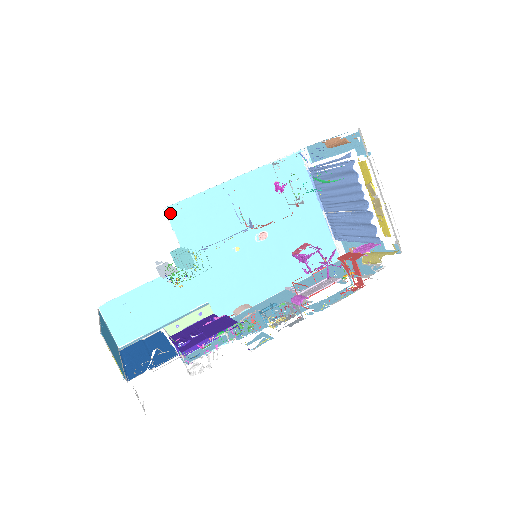
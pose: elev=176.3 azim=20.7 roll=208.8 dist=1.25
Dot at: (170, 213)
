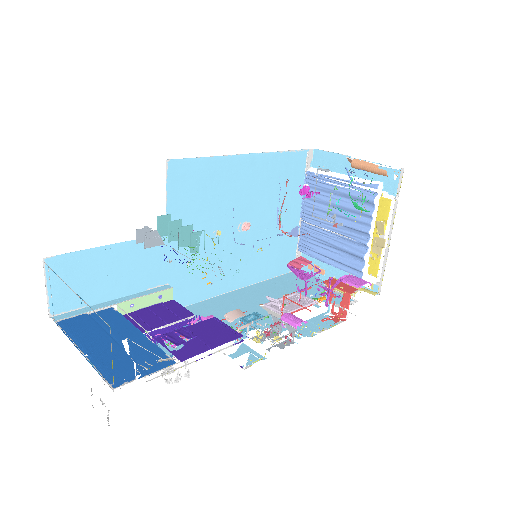
Dot at: (171, 168)
